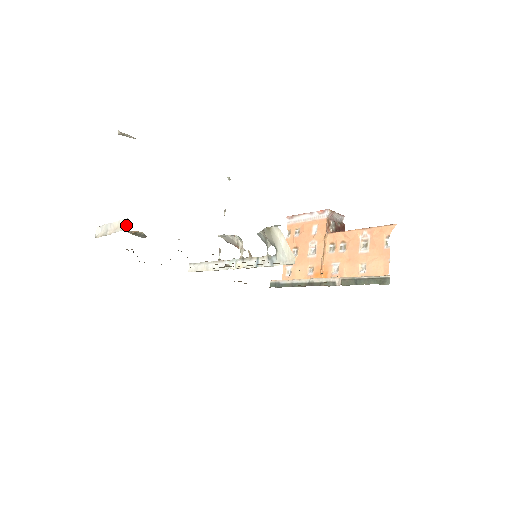
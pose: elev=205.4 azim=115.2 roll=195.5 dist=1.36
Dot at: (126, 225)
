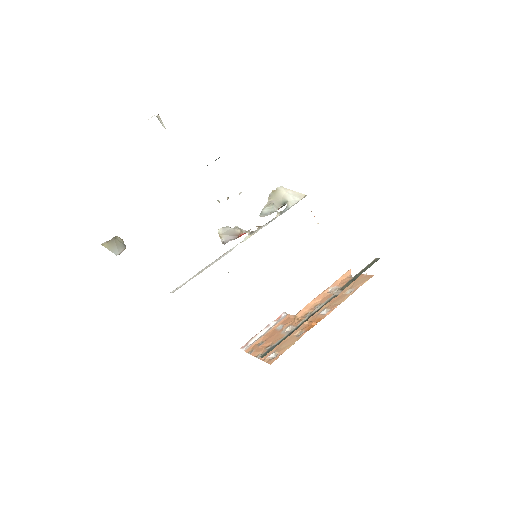
Dot at: occluded
